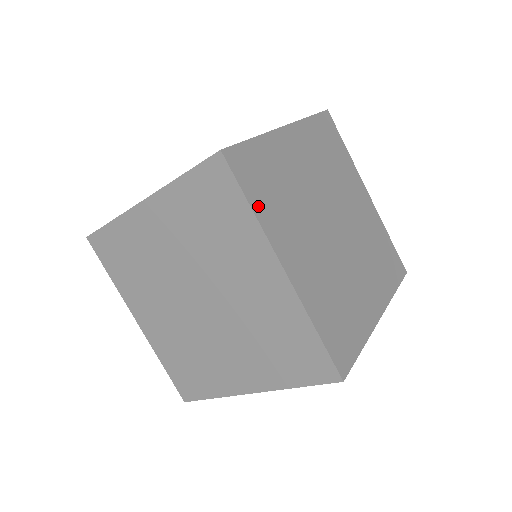
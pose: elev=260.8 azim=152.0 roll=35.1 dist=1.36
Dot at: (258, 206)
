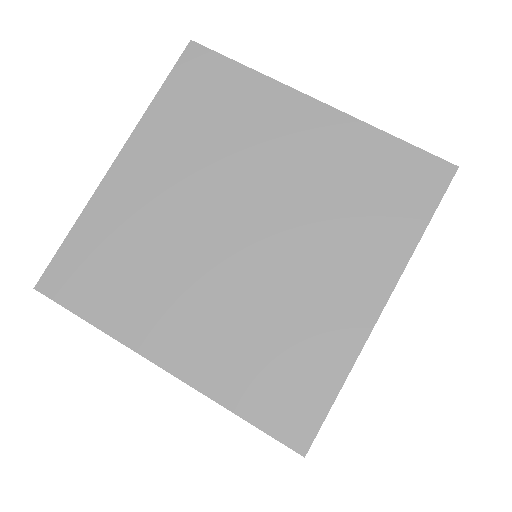
Dot at: occluded
